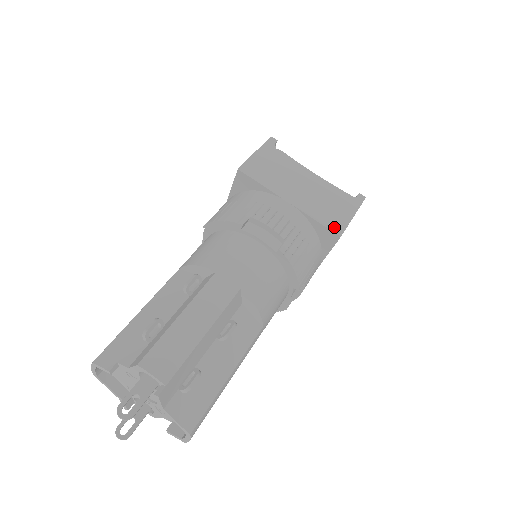
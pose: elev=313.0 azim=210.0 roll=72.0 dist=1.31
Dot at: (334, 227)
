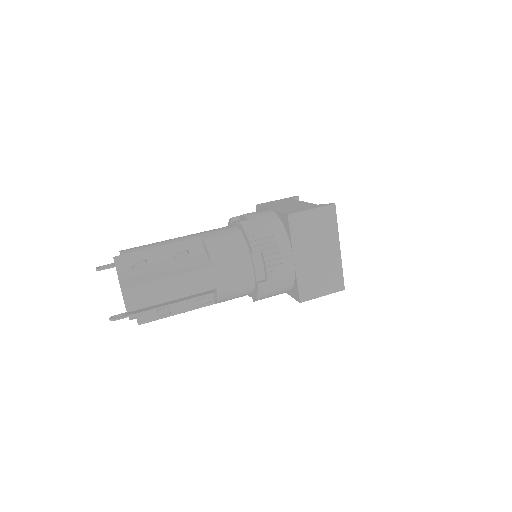
Dot at: (288, 212)
